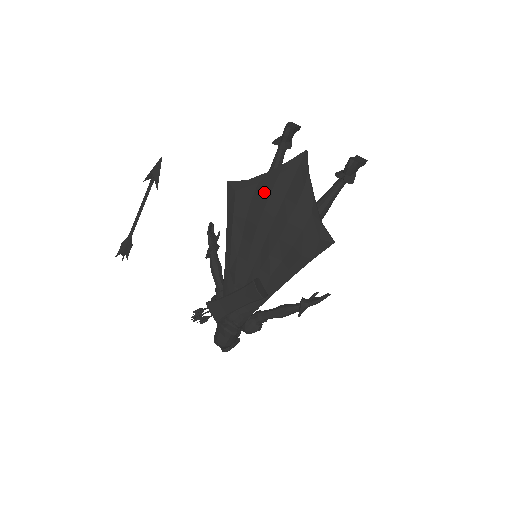
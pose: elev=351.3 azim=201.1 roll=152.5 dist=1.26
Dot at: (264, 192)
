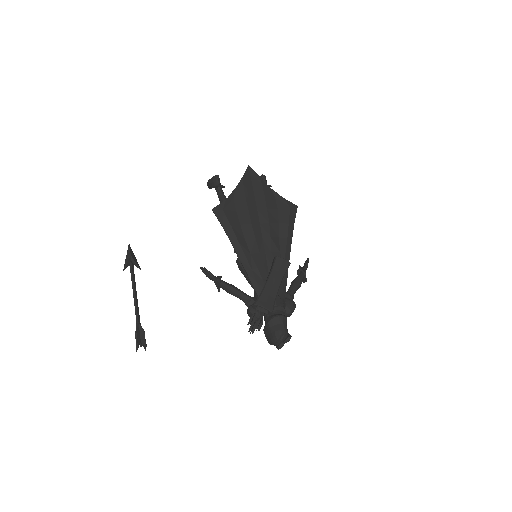
Dot at: (241, 200)
